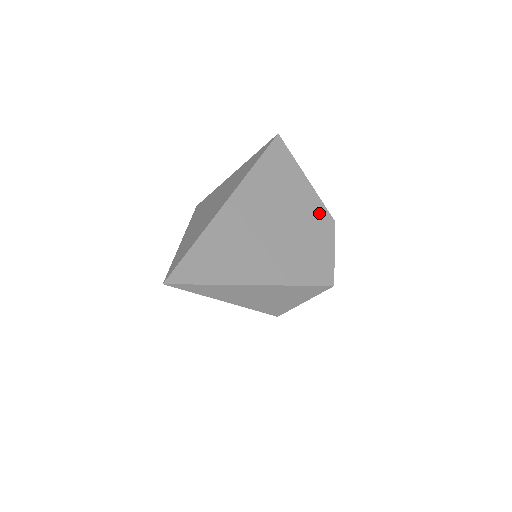
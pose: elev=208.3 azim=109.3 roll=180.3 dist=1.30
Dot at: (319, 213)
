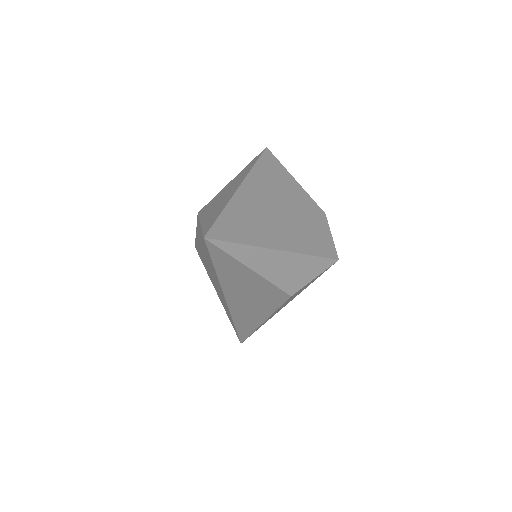
Dot at: (312, 206)
